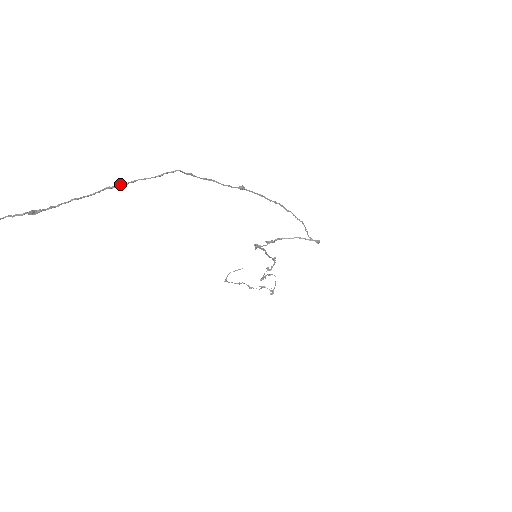
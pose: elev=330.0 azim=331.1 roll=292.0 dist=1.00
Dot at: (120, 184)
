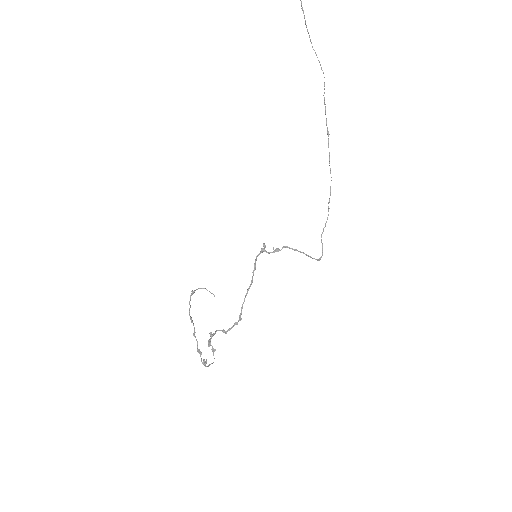
Dot at: occluded
